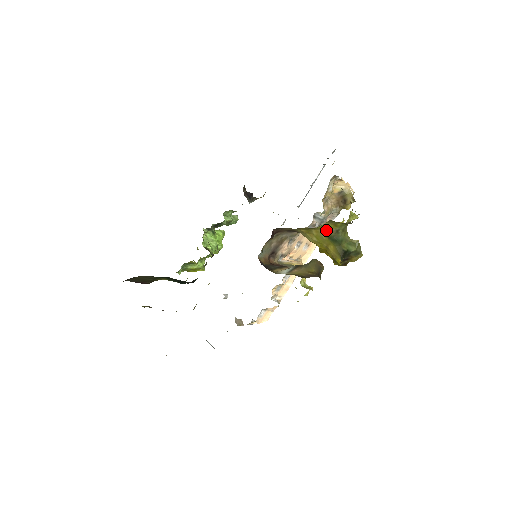
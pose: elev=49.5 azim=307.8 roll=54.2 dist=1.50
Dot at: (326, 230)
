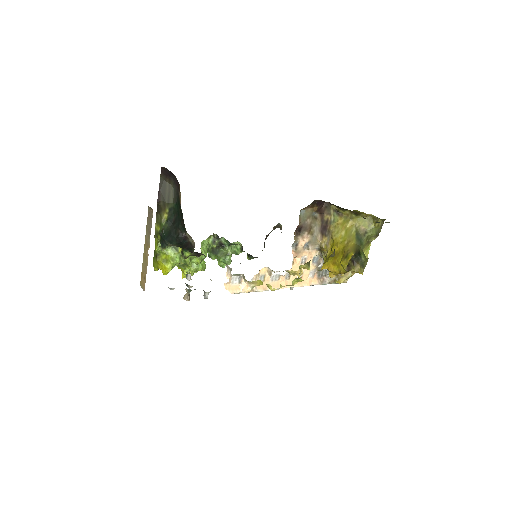
Dot at: (360, 226)
